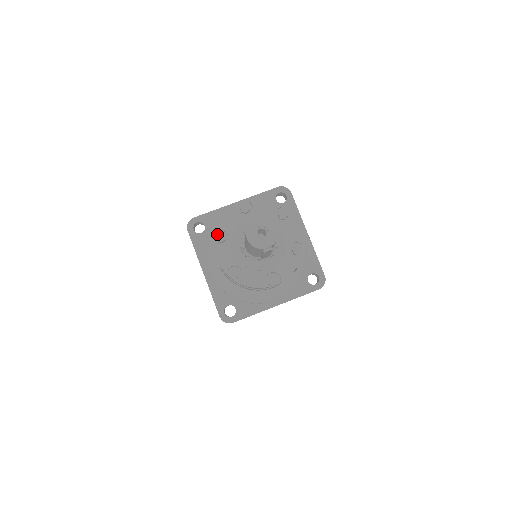
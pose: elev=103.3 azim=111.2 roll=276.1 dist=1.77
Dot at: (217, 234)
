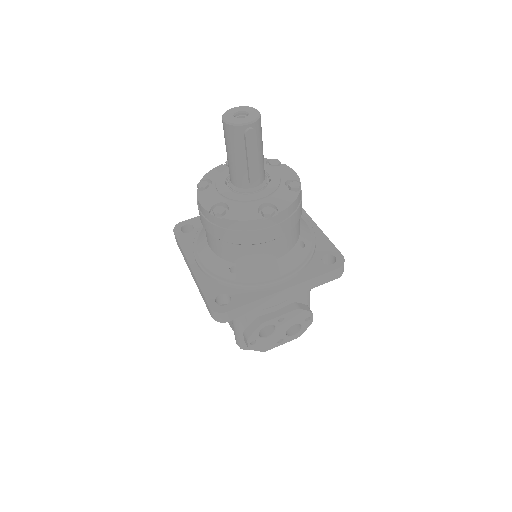
Dot at: (199, 182)
